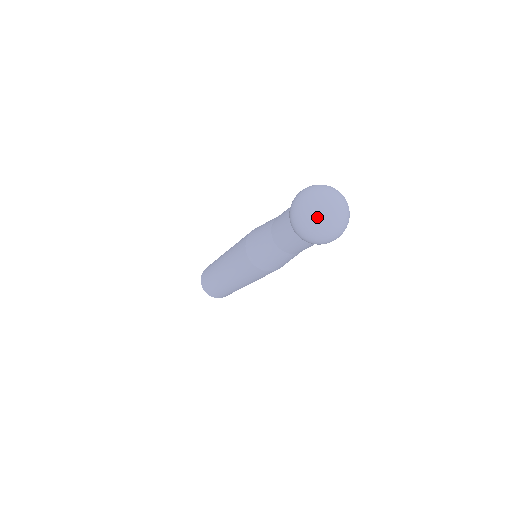
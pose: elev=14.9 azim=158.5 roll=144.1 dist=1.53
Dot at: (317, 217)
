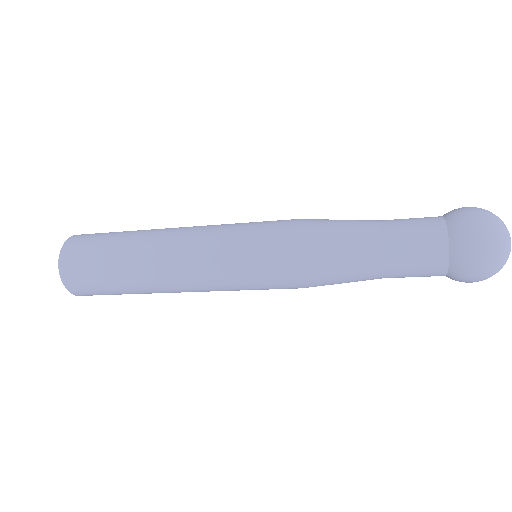
Dot at: (507, 244)
